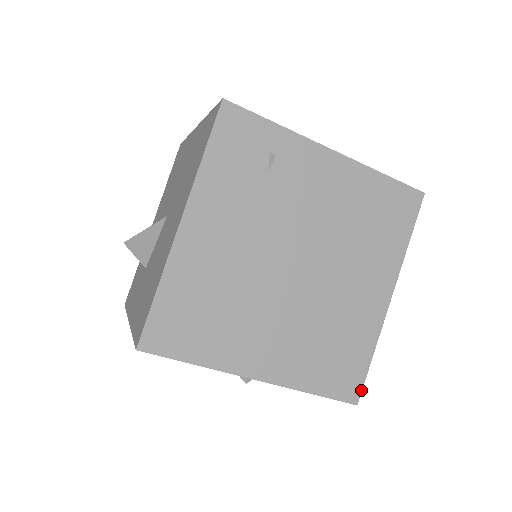
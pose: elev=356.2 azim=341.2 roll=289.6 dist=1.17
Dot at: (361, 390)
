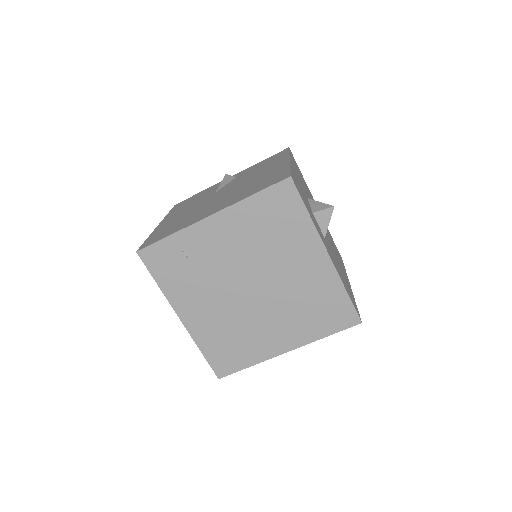
Dot at: (357, 314)
